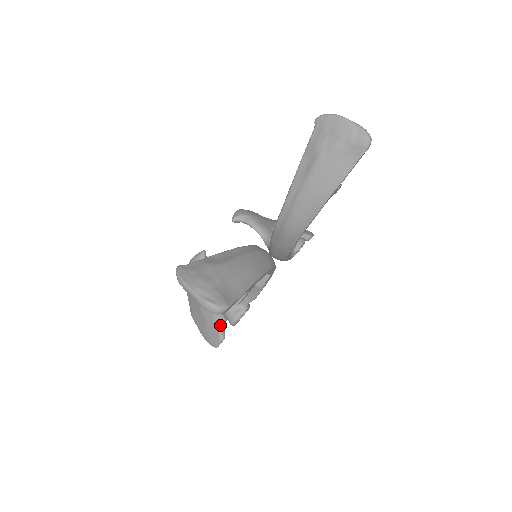
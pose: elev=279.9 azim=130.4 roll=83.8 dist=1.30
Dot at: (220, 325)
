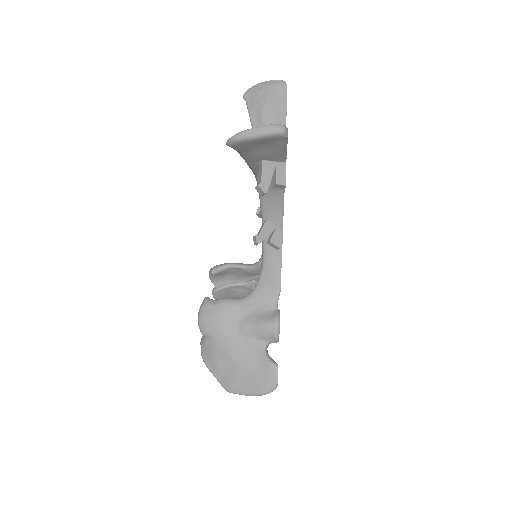
Dot at: (265, 354)
